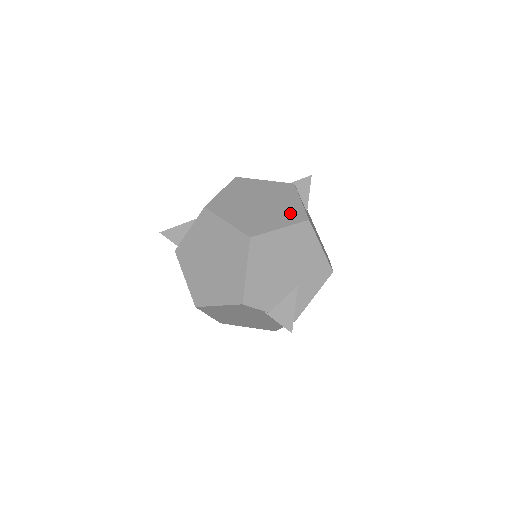
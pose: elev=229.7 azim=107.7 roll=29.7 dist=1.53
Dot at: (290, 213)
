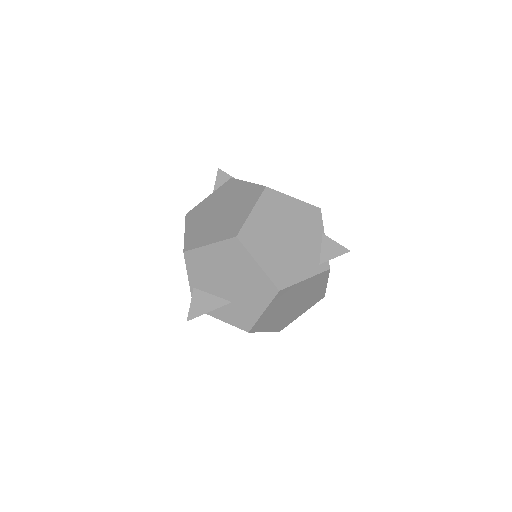
Dot at: occluded
